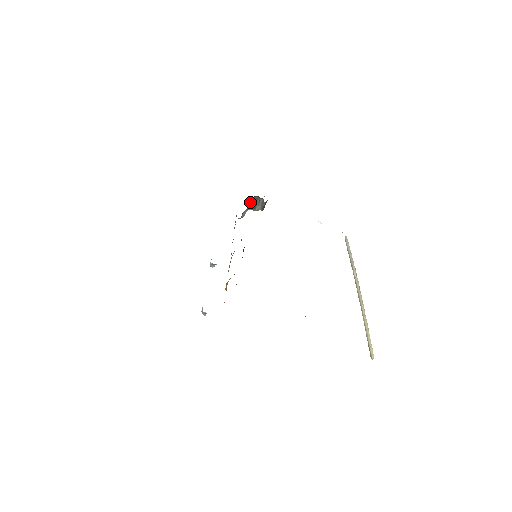
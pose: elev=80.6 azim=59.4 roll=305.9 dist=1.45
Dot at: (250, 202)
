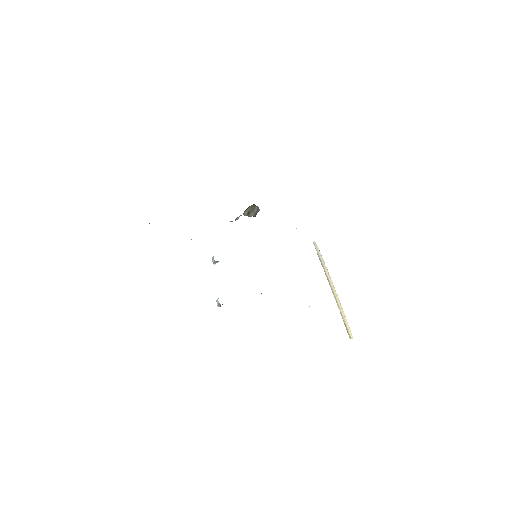
Dot at: (247, 209)
